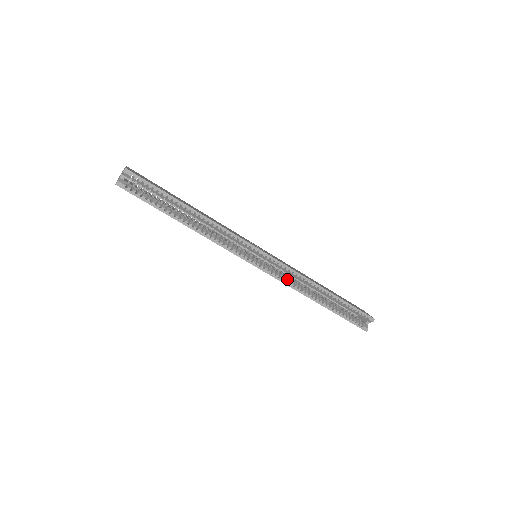
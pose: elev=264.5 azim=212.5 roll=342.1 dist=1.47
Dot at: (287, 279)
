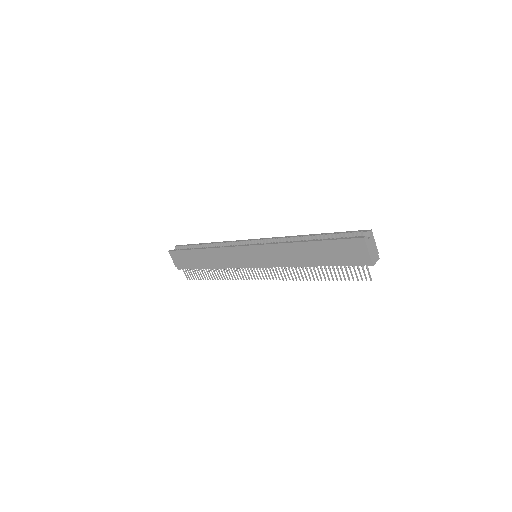
Dot at: occluded
